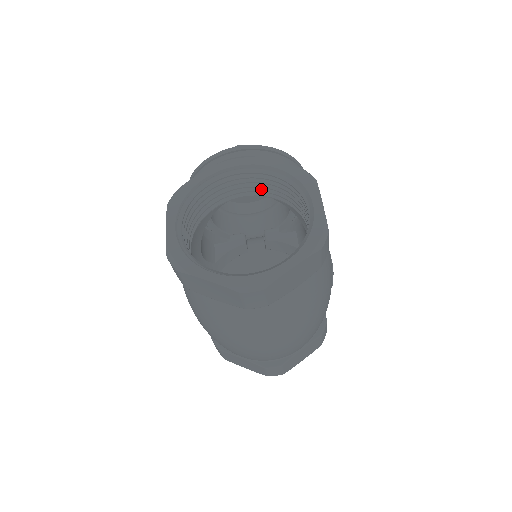
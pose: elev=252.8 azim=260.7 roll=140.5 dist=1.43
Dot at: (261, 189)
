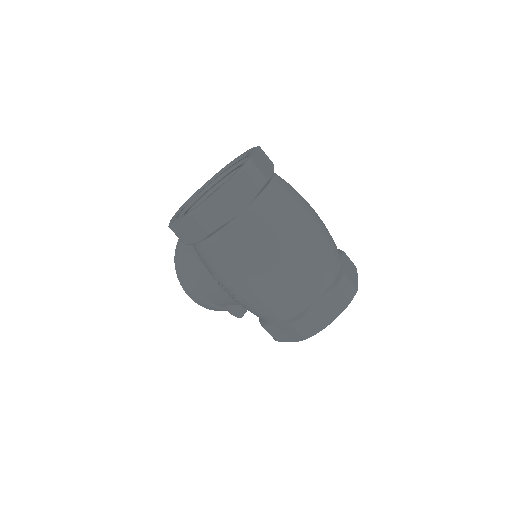
Dot at: occluded
